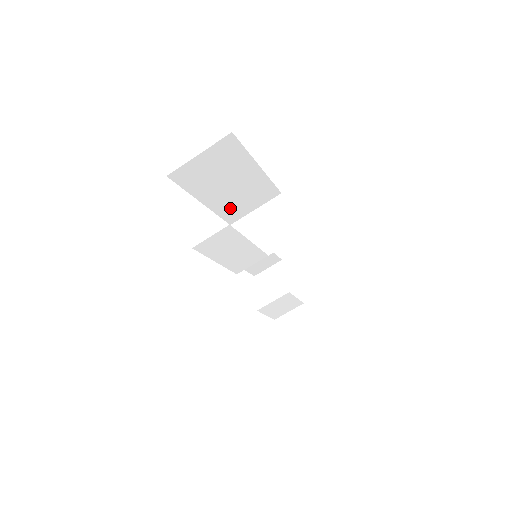
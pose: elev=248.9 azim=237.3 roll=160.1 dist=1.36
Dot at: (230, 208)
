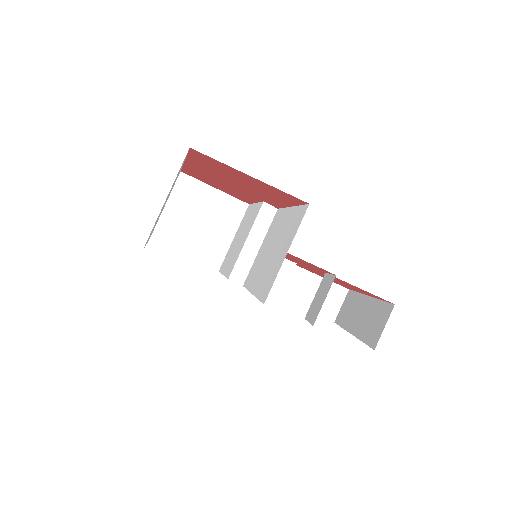
Dot at: (155, 225)
